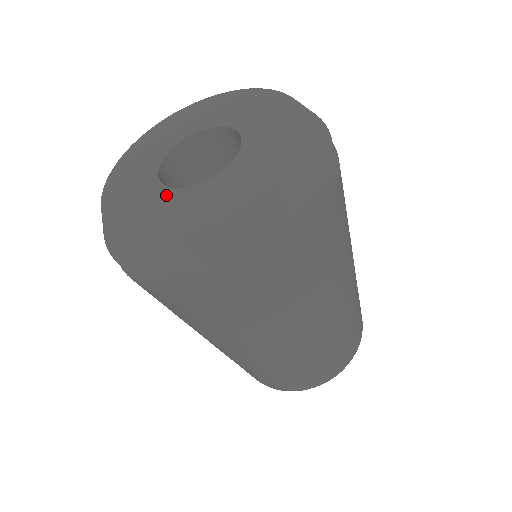
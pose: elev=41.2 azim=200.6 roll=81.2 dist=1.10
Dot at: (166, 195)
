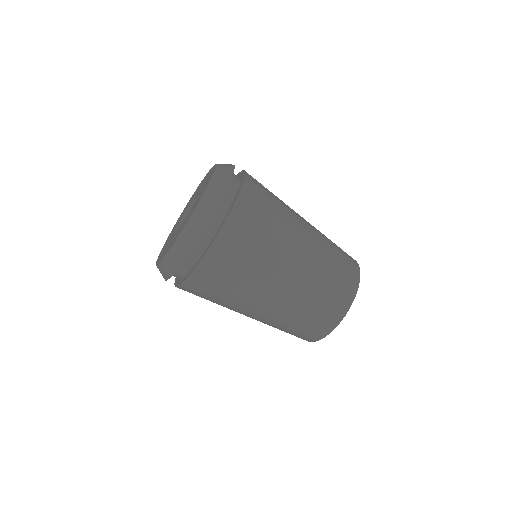
Dot at: (171, 236)
